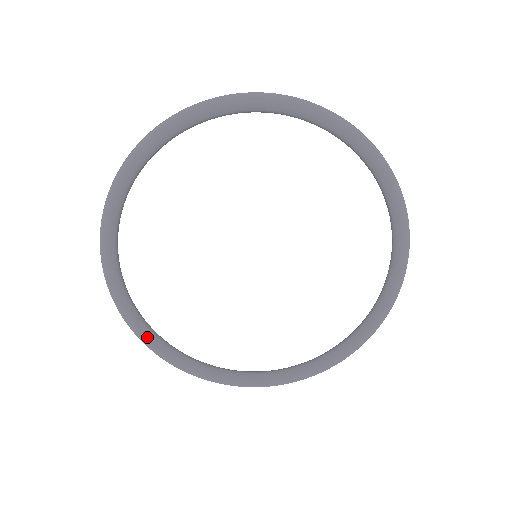
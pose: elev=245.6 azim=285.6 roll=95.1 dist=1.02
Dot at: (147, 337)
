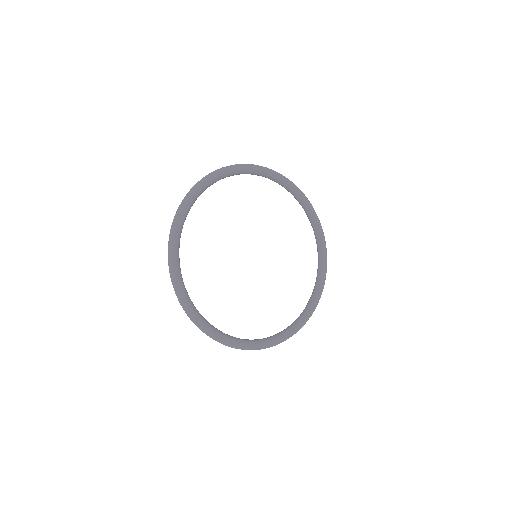
Dot at: (180, 228)
